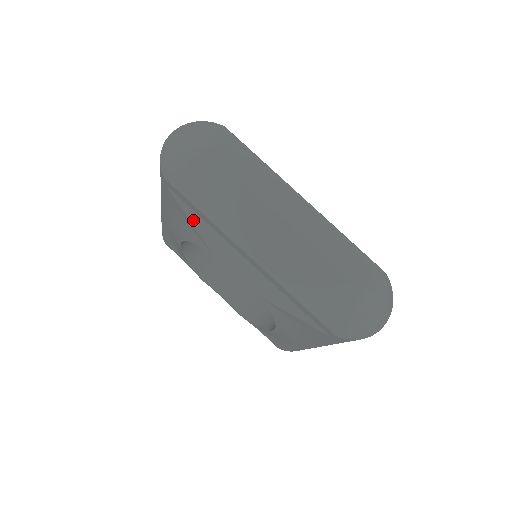
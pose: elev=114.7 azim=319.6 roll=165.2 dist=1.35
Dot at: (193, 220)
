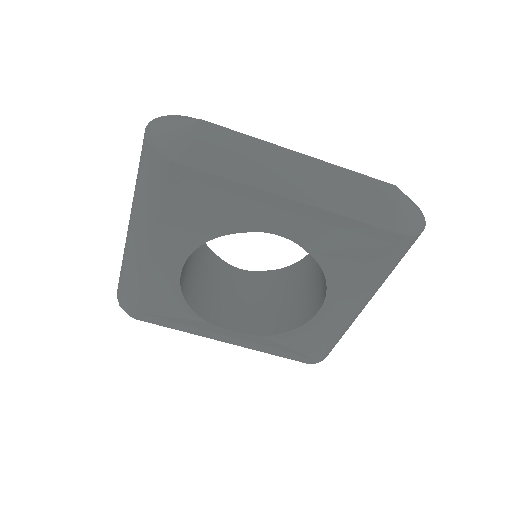
Dot at: (211, 200)
